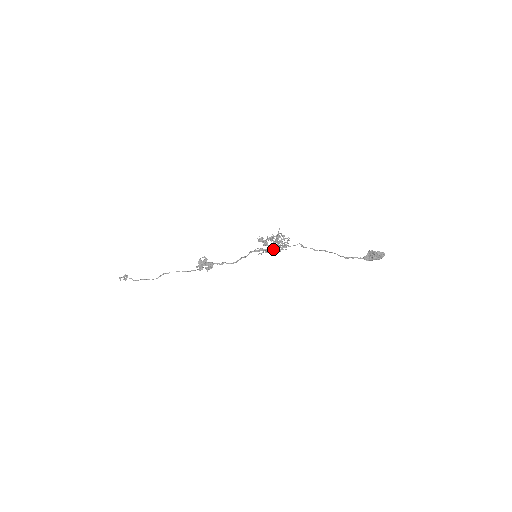
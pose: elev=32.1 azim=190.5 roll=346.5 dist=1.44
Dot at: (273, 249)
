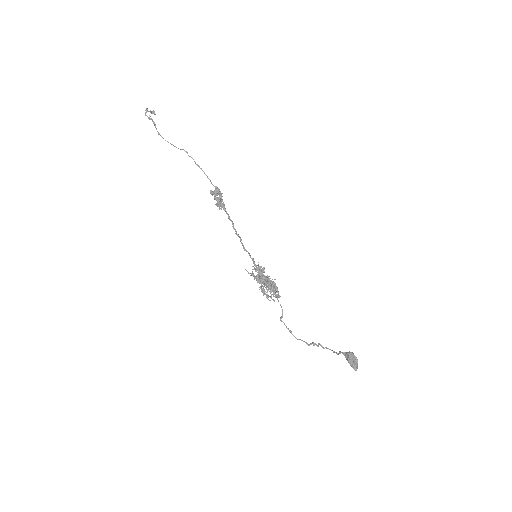
Dot at: (260, 288)
